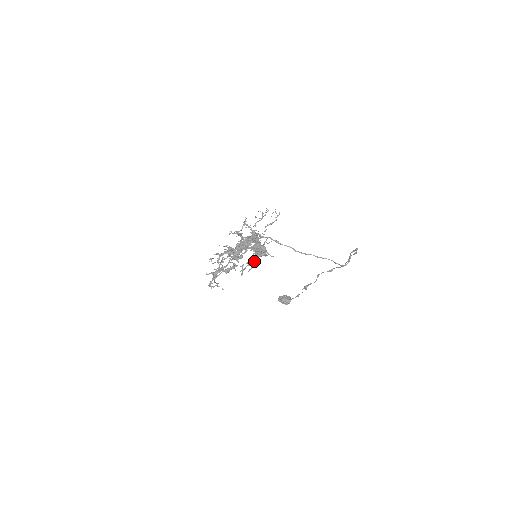
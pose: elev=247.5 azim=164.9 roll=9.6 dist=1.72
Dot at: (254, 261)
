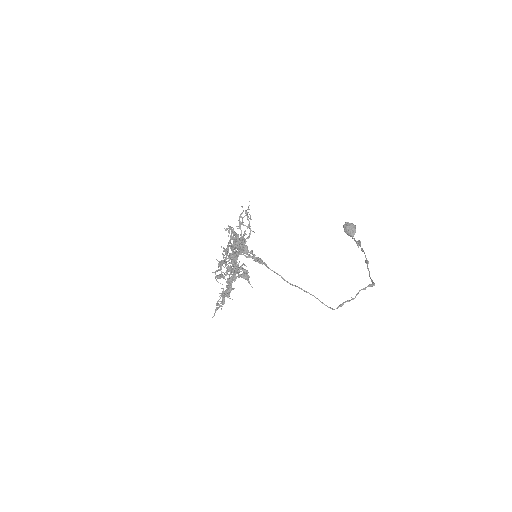
Dot at: (218, 308)
